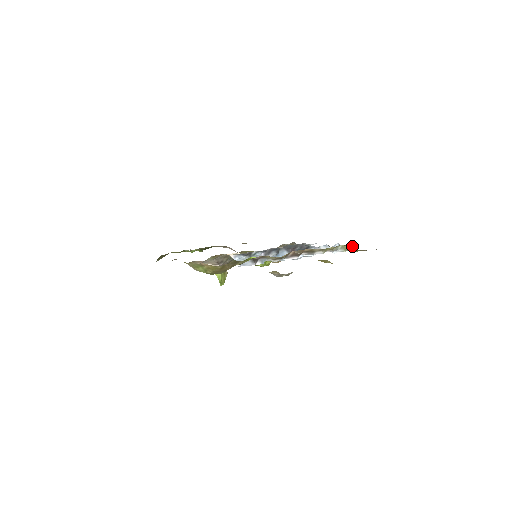
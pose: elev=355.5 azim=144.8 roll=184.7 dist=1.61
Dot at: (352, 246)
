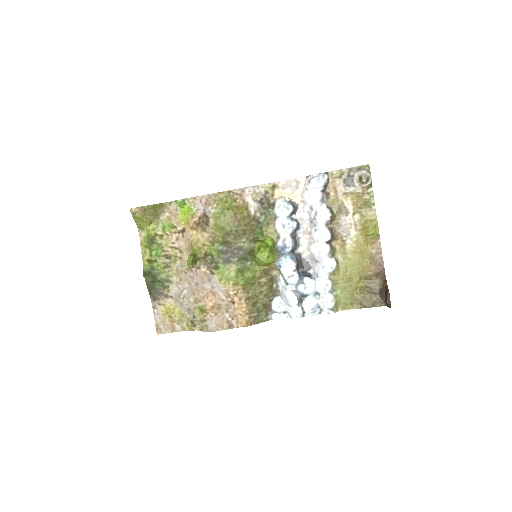
Dot at: (337, 311)
